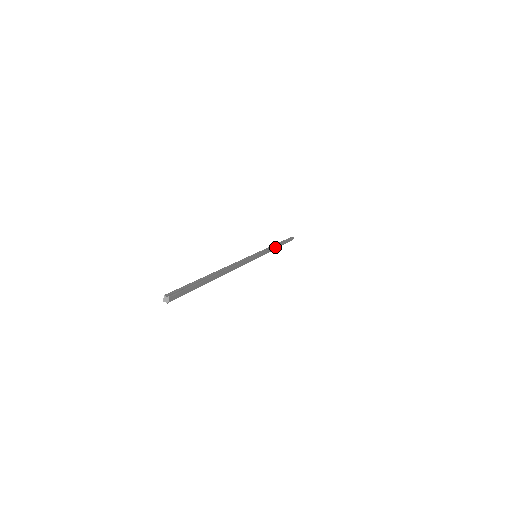
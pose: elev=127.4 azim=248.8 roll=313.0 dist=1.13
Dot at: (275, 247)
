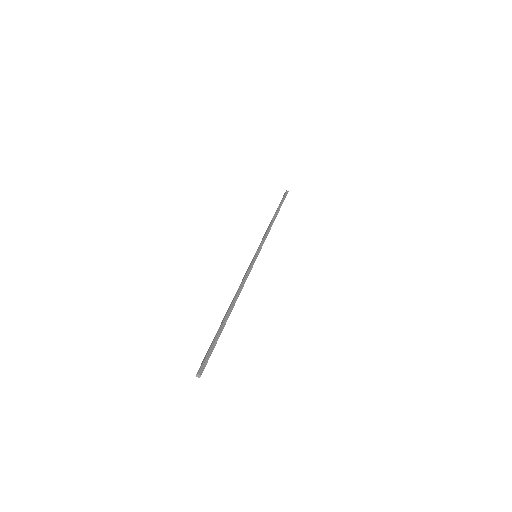
Dot at: occluded
